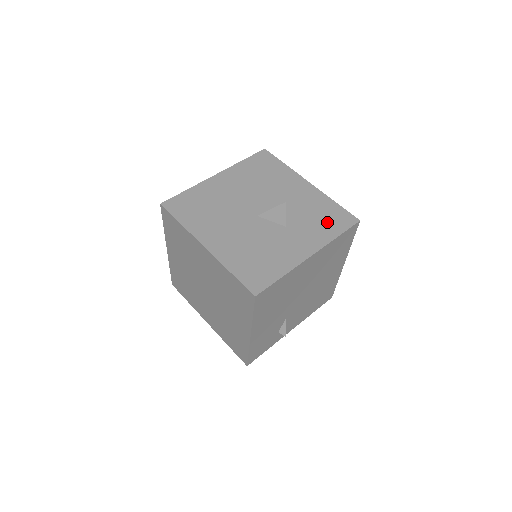
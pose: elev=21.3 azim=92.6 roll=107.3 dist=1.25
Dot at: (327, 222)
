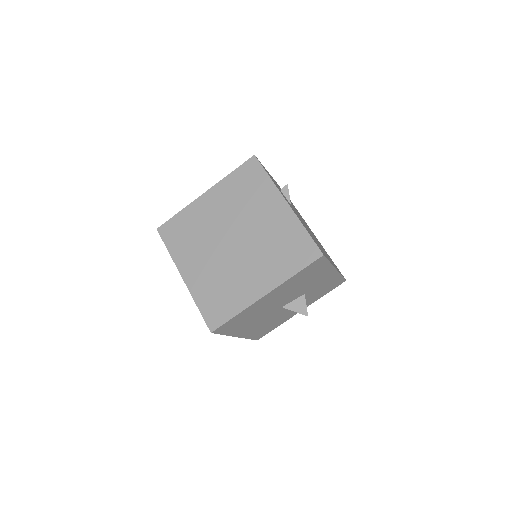
Dot at: (325, 291)
